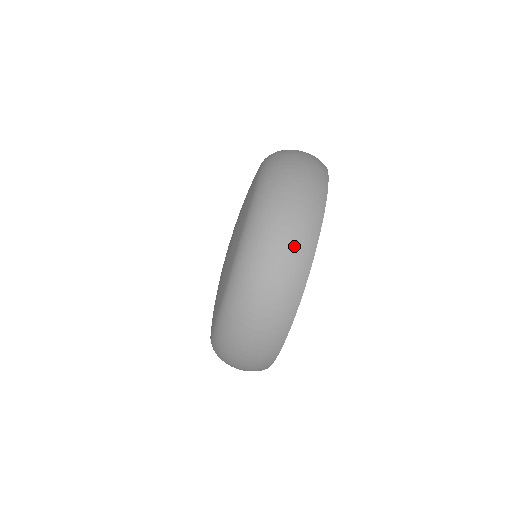
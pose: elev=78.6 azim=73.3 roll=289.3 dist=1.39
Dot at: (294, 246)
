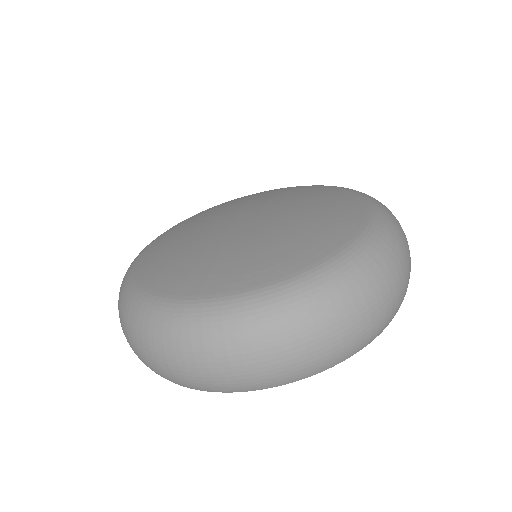
Dot at: (381, 317)
